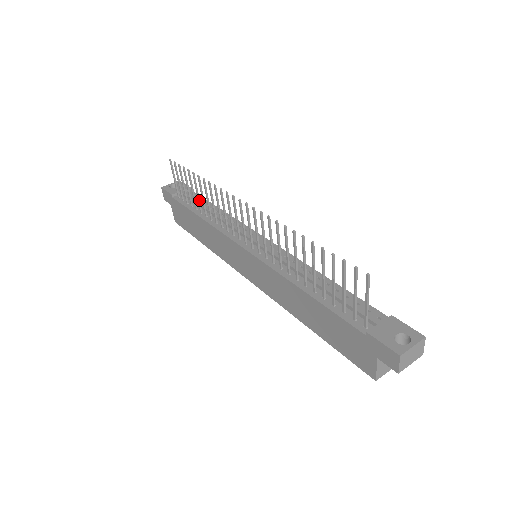
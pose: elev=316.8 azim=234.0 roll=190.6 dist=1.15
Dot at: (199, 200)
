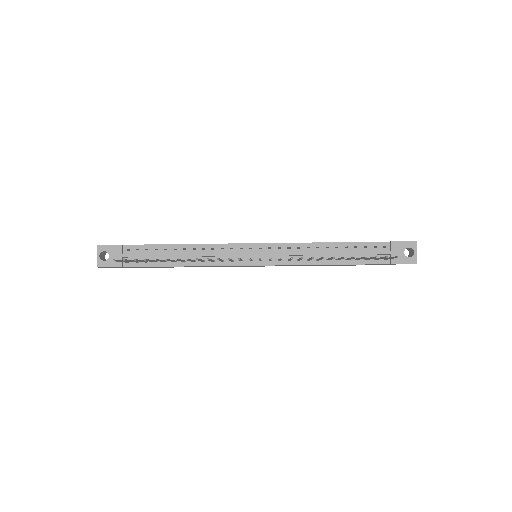
Dot at: (173, 261)
